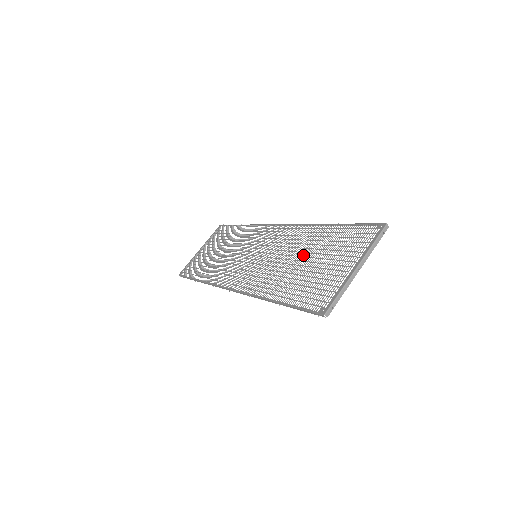
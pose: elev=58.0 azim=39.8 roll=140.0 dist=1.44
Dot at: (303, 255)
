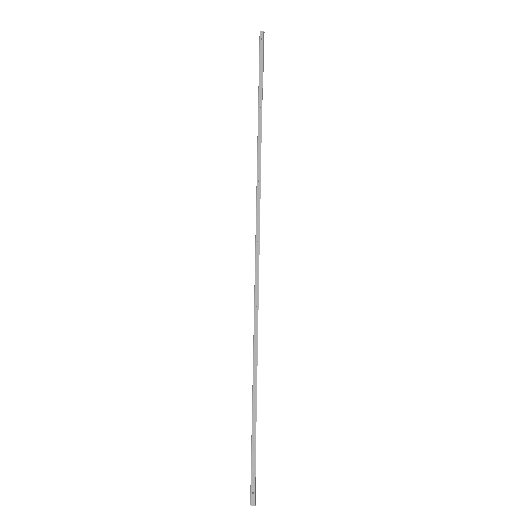
Dot at: occluded
